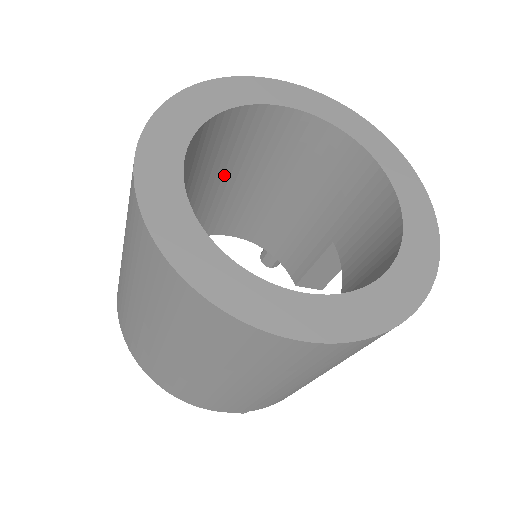
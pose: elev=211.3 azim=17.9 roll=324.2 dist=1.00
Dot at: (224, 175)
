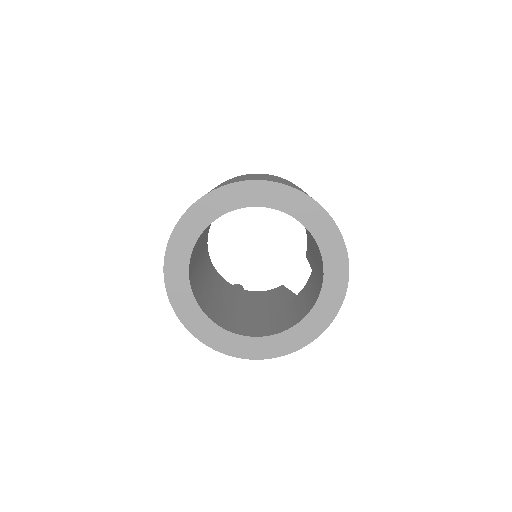
Dot at: occluded
